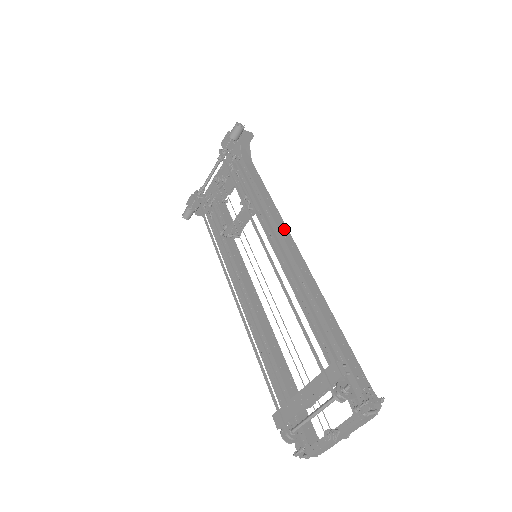
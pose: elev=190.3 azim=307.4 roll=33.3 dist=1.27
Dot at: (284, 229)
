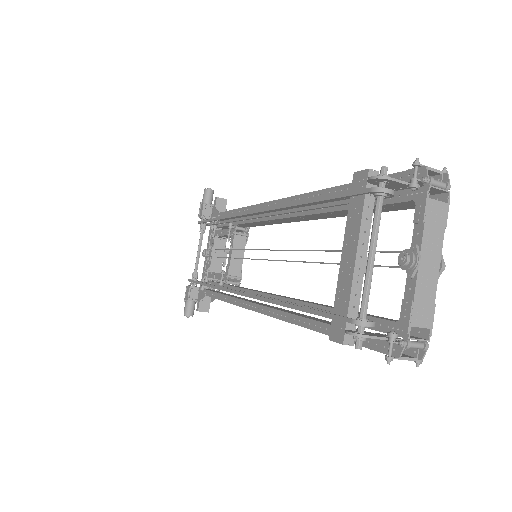
Dot at: occluded
